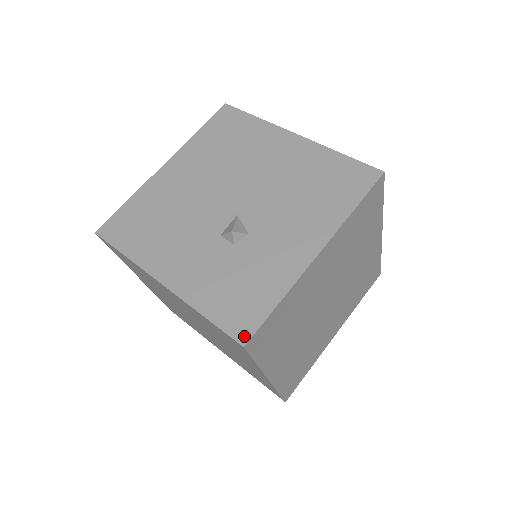
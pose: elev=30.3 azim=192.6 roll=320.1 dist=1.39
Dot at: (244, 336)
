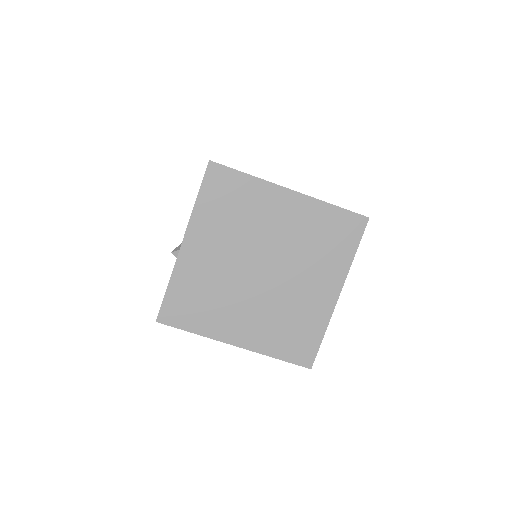
Dot at: (158, 315)
